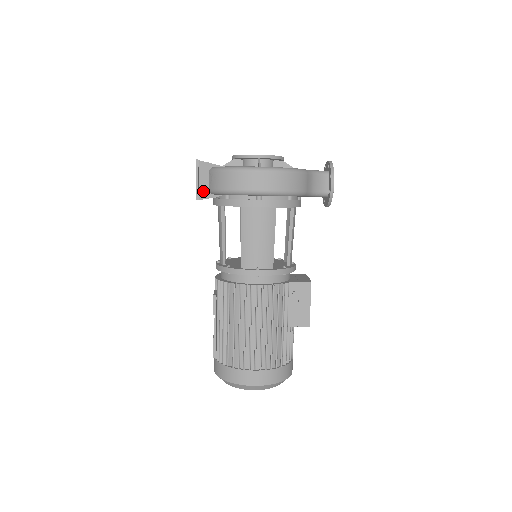
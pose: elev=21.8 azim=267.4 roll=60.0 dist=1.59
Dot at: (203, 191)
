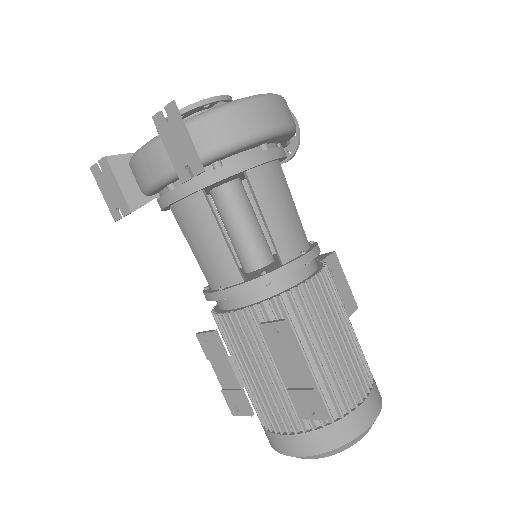
Dot at: occluded
